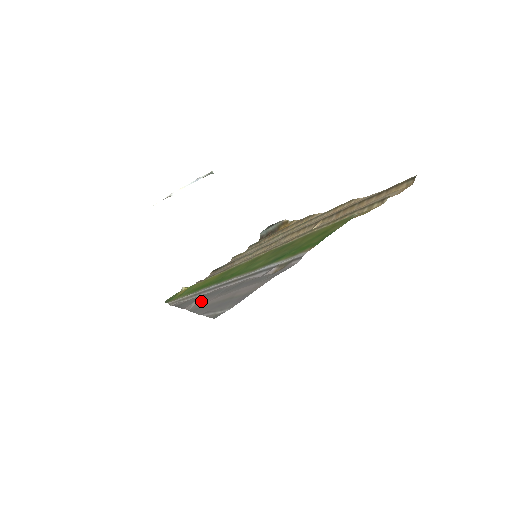
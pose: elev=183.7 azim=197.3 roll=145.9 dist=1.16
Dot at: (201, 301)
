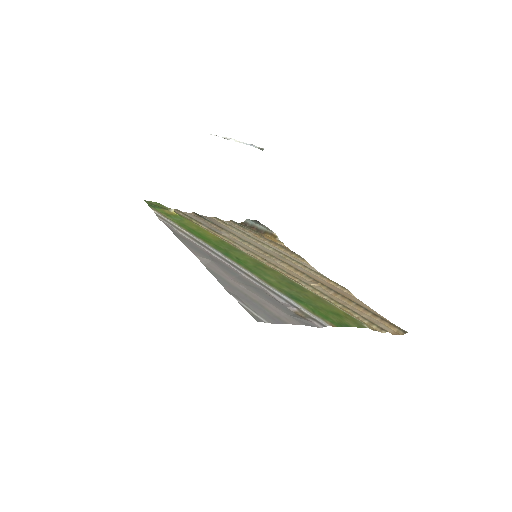
Dot at: (216, 266)
